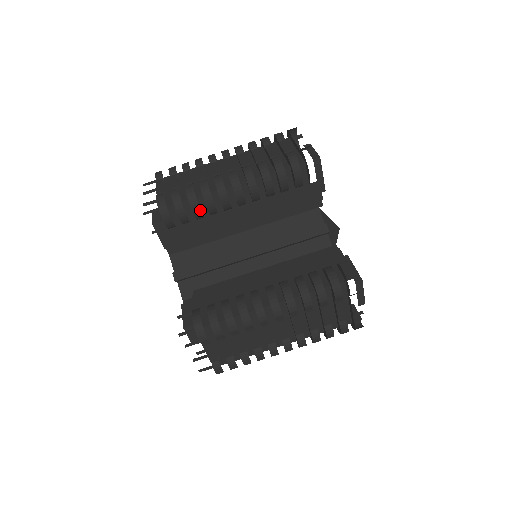
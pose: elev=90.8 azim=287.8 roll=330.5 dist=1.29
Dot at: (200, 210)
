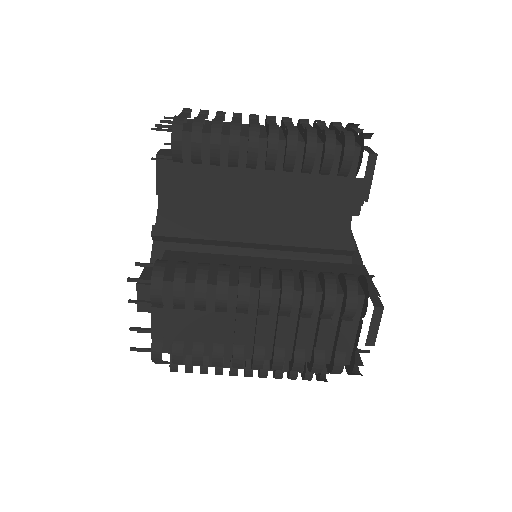
Dot at: (219, 149)
